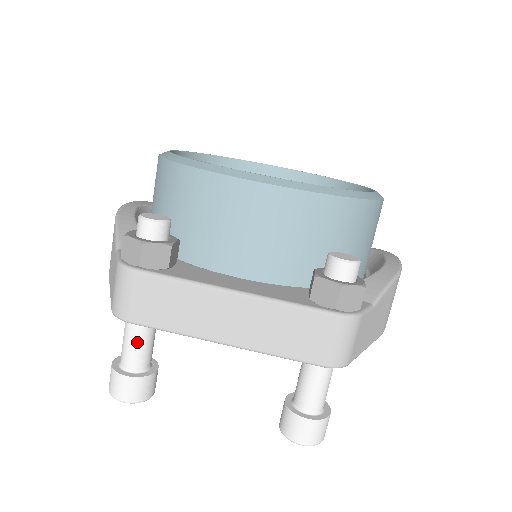
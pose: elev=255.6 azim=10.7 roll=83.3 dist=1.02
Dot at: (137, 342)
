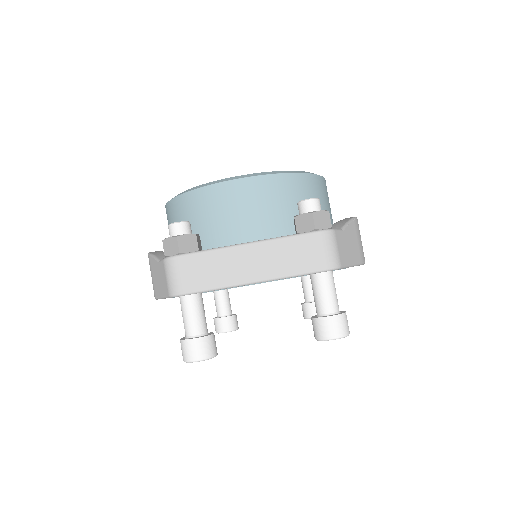
Dot at: (193, 312)
